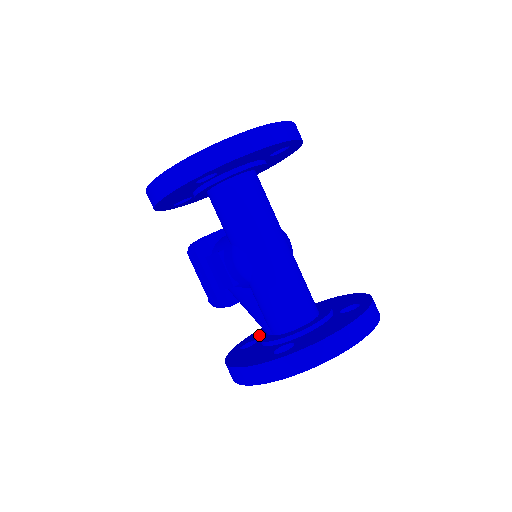
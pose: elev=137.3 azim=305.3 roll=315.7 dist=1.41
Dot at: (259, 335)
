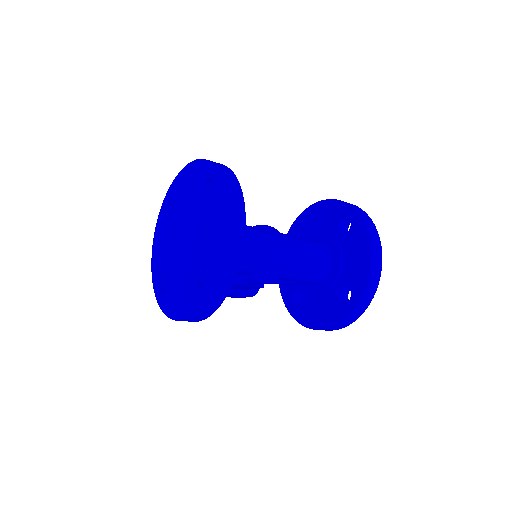
Dot at: occluded
